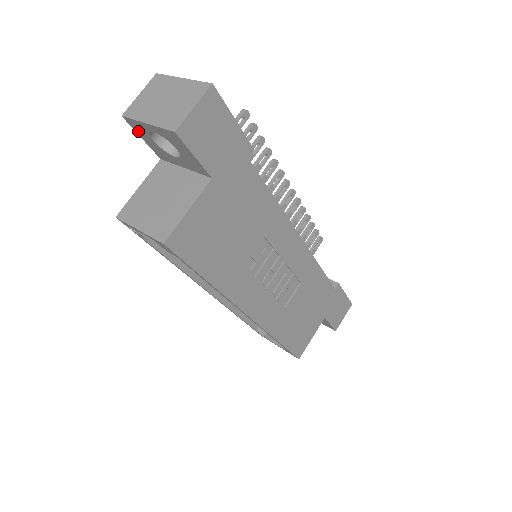
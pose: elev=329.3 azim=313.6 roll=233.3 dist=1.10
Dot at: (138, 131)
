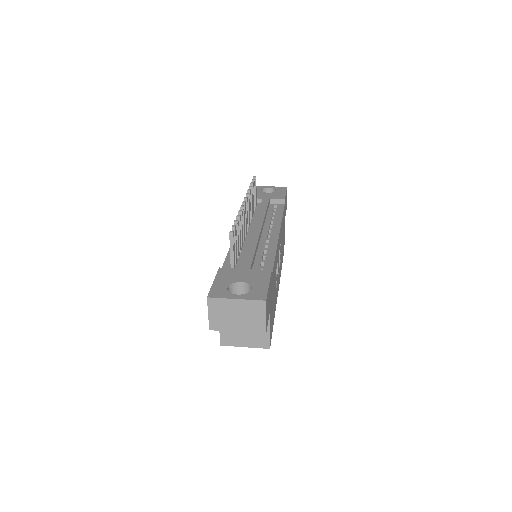
Dot at: occluded
